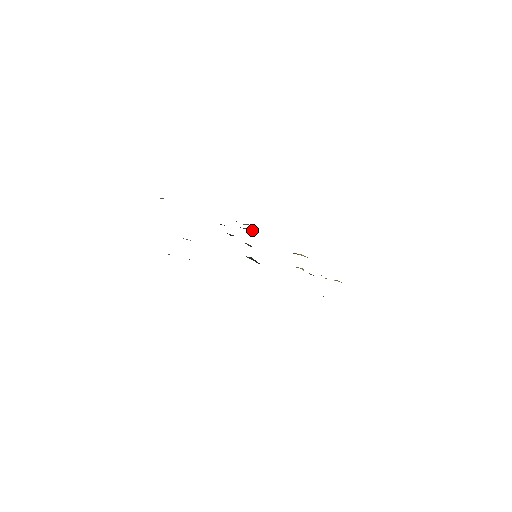
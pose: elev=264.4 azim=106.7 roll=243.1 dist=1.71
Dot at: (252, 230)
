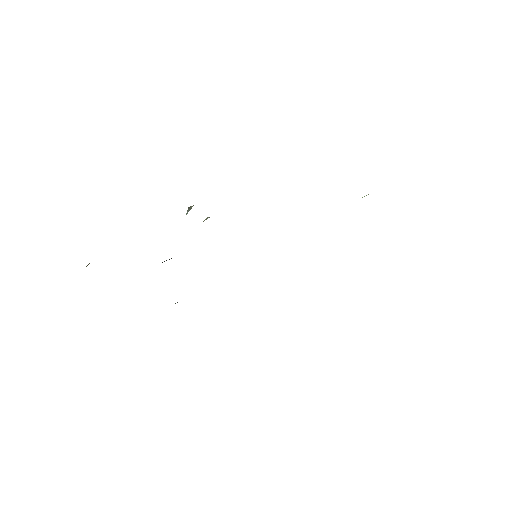
Dot at: (209, 217)
